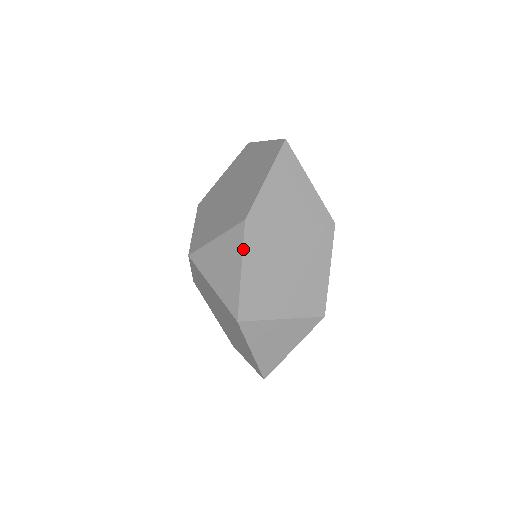
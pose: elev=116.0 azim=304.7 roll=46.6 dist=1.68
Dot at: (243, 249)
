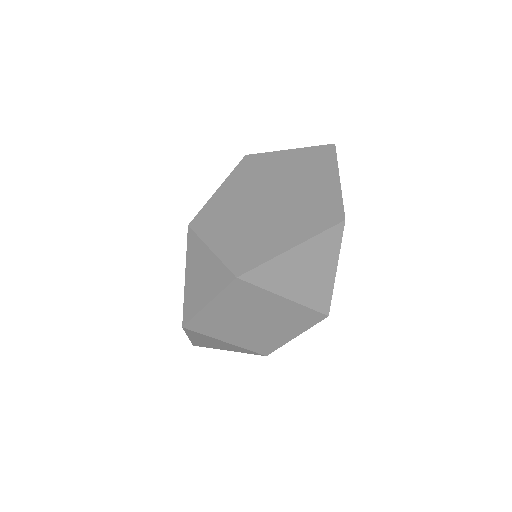
Dot at: (220, 293)
